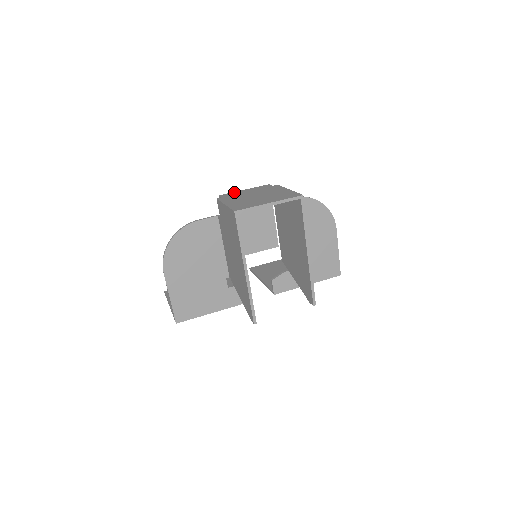
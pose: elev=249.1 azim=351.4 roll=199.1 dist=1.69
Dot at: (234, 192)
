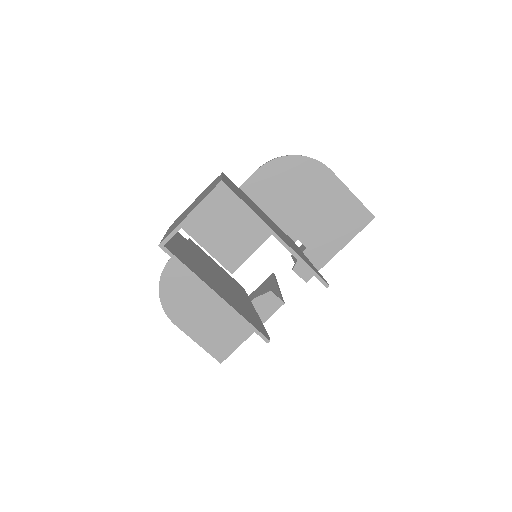
Dot at: occluded
